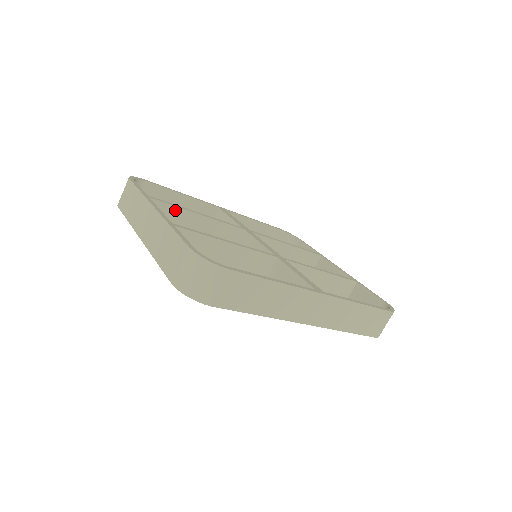
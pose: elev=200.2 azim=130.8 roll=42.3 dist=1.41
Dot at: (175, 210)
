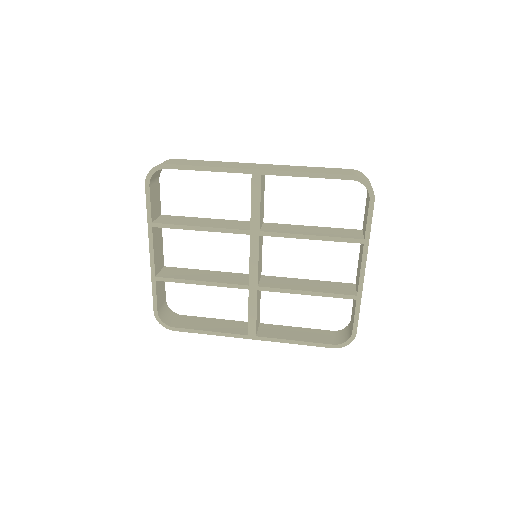
Dot at: (178, 228)
